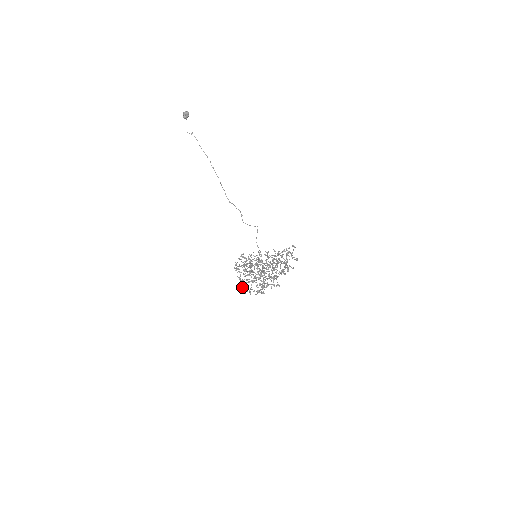
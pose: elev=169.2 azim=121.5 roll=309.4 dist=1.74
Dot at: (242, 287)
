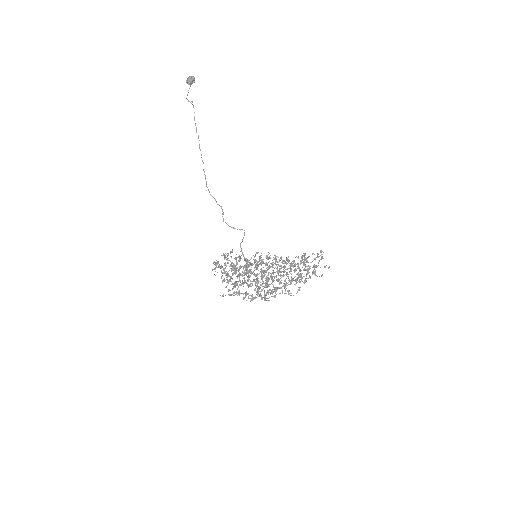
Dot at: (228, 289)
